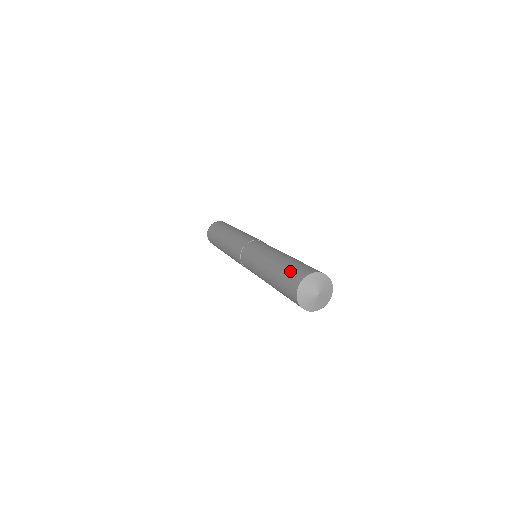
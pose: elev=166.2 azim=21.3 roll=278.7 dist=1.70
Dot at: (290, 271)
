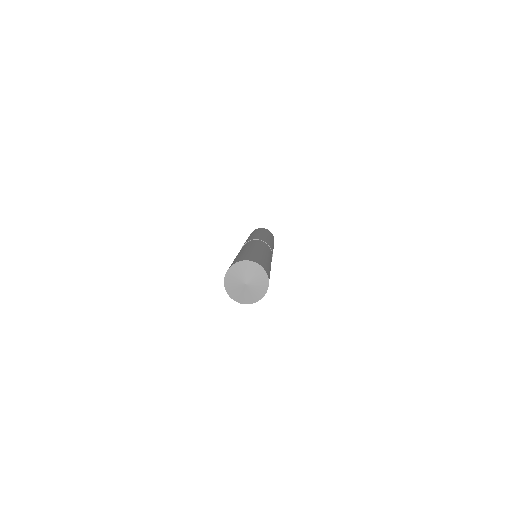
Dot at: (241, 256)
